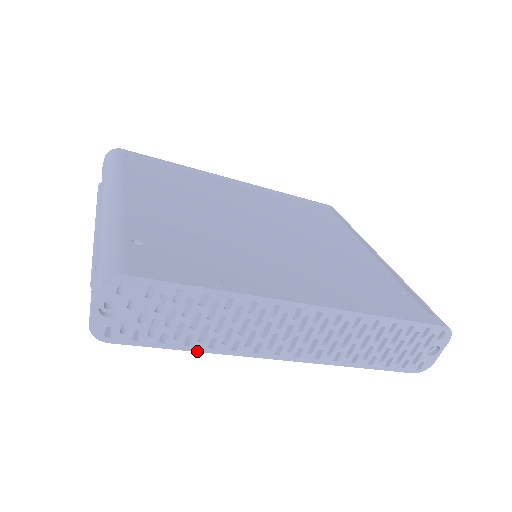
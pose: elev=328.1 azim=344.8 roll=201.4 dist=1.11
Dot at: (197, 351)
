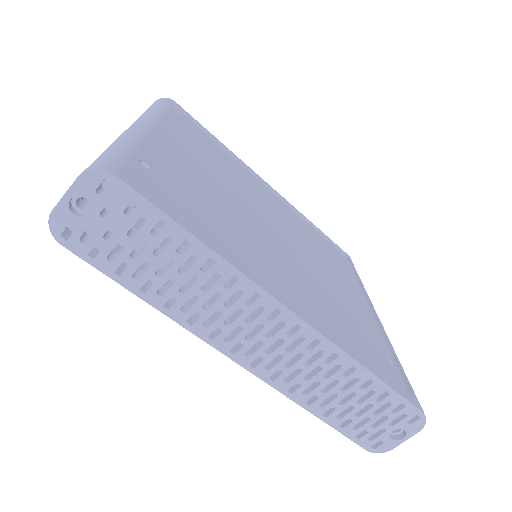
Dot at: (150, 304)
